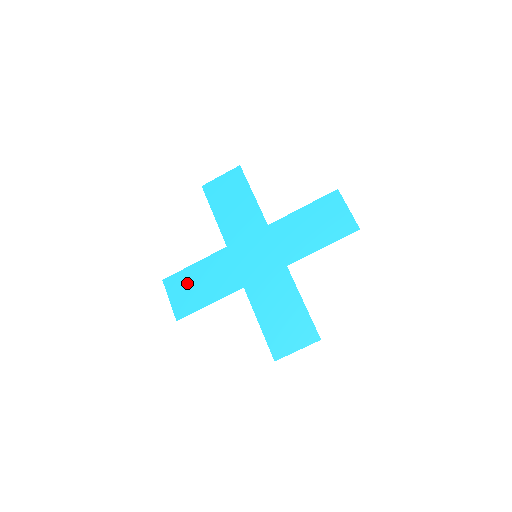
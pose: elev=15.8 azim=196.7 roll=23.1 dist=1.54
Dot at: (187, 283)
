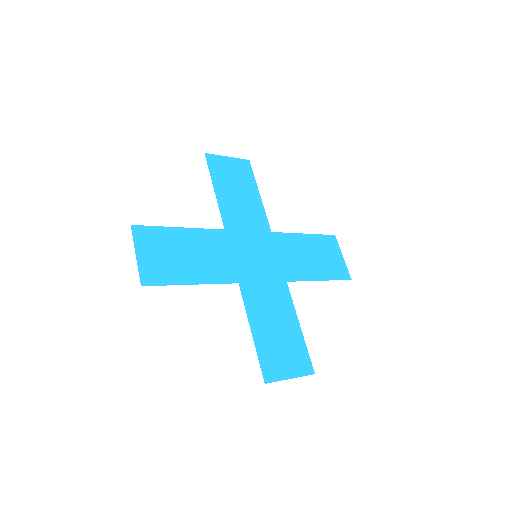
Dot at: (167, 245)
